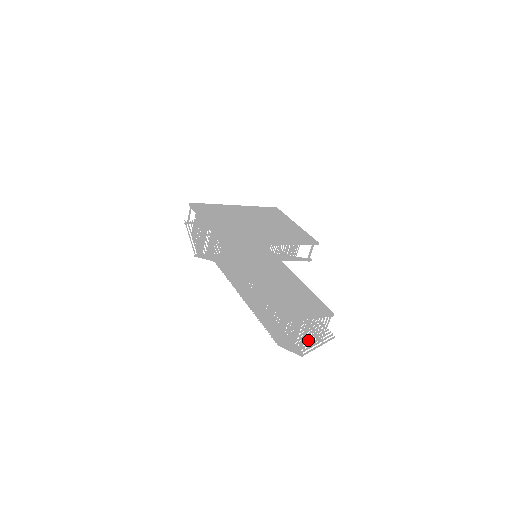
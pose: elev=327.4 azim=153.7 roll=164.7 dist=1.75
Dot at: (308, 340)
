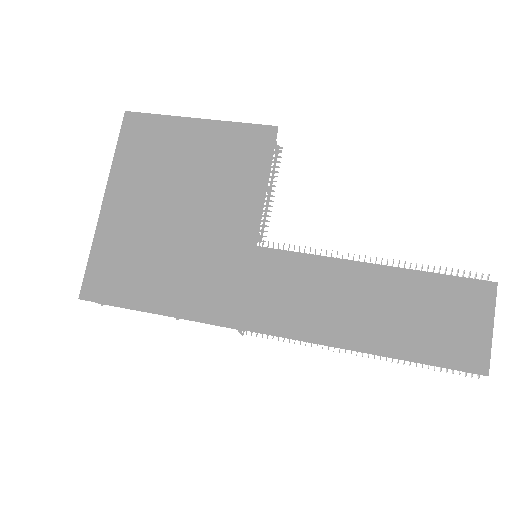
Dot at: occluded
